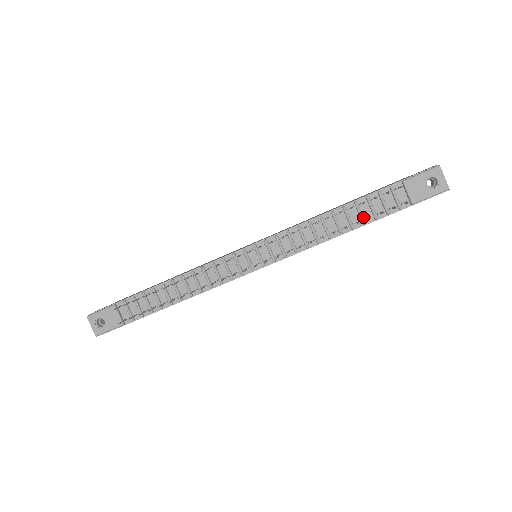
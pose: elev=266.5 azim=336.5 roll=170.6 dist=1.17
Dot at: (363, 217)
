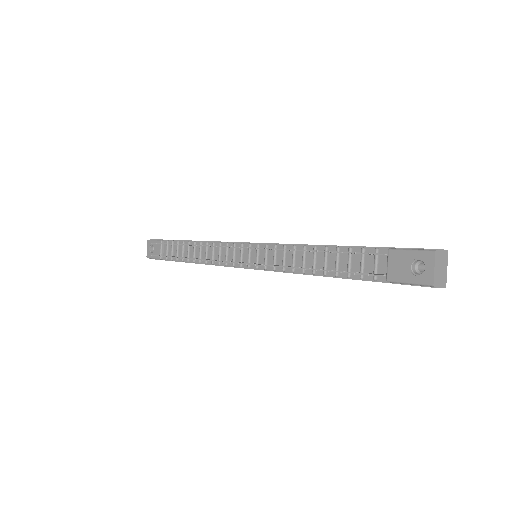
Dot at: (337, 268)
